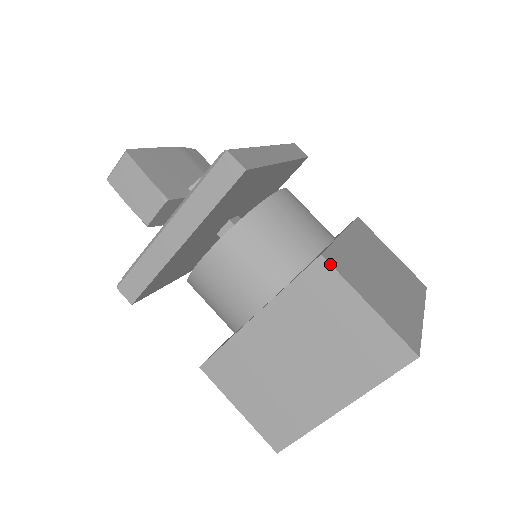
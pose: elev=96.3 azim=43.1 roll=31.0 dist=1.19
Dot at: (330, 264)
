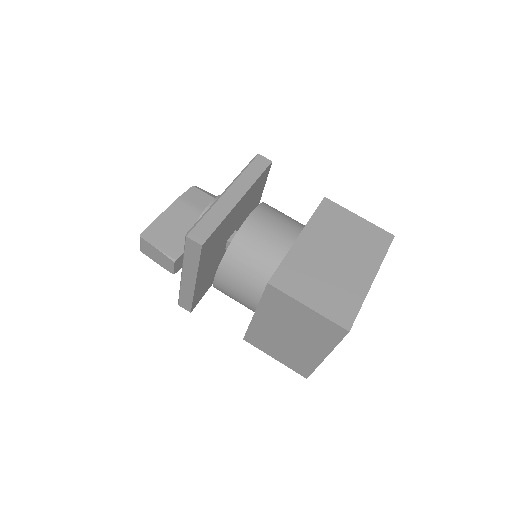
Dot at: (275, 288)
